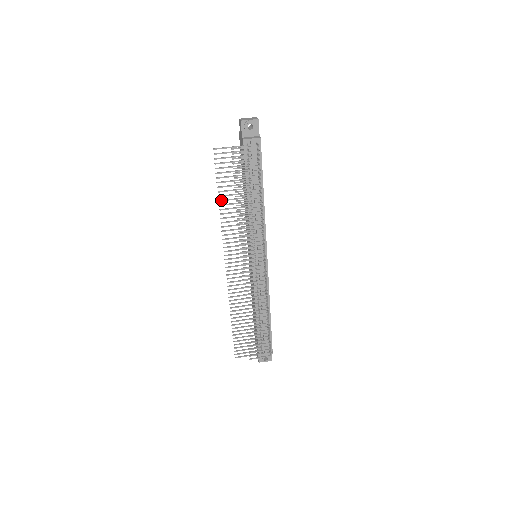
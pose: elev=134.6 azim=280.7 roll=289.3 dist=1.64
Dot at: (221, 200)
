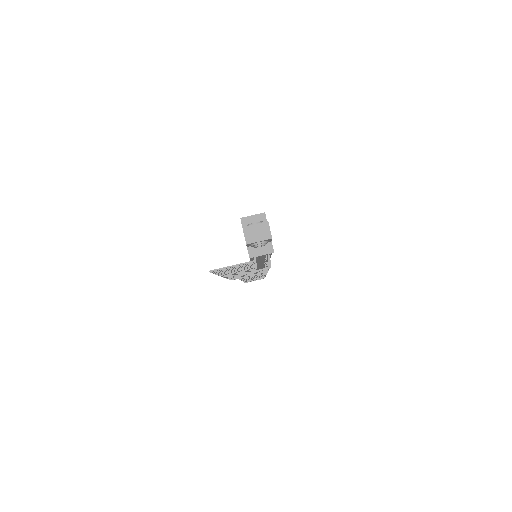
Dot at: (219, 274)
